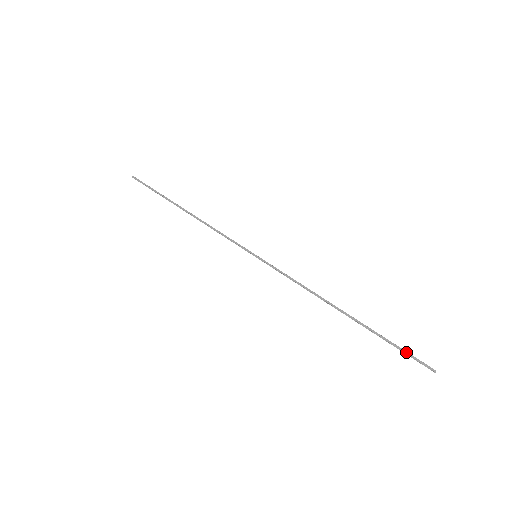
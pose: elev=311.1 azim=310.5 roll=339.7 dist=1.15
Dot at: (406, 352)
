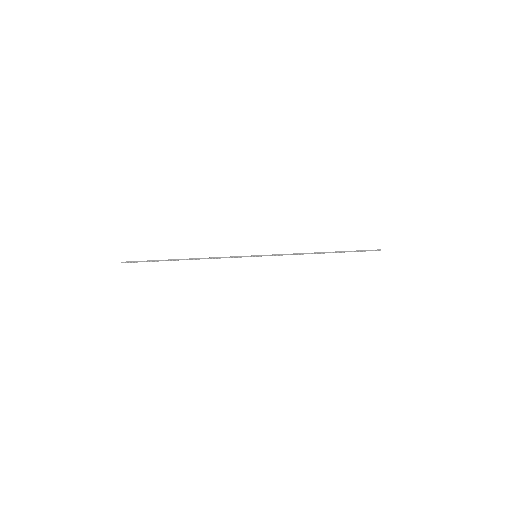
Dot at: (364, 250)
